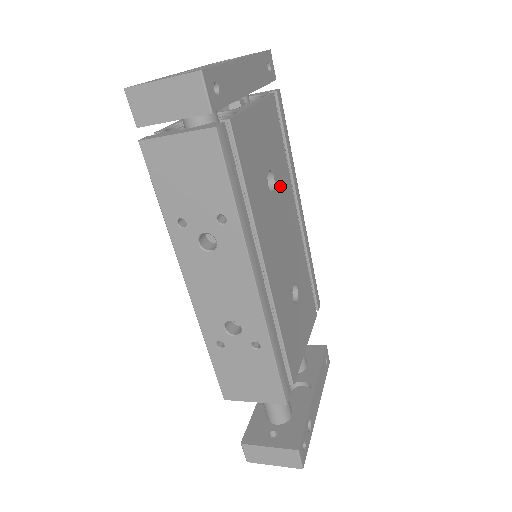
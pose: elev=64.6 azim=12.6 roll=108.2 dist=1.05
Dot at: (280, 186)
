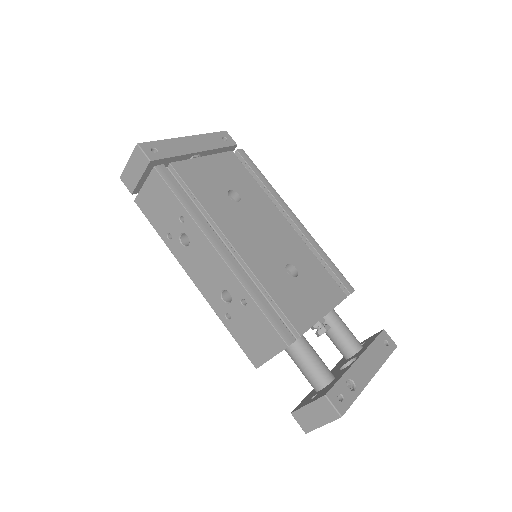
Dot at: (251, 200)
